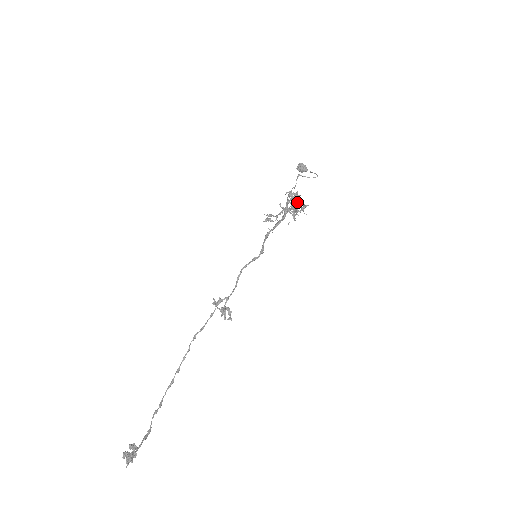
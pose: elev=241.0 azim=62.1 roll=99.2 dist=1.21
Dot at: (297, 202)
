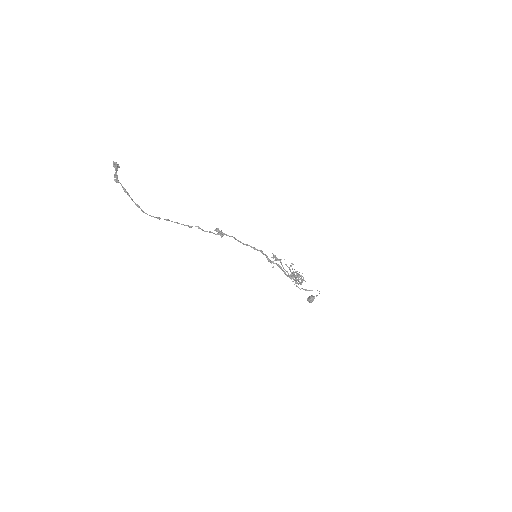
Dot at: occluded
